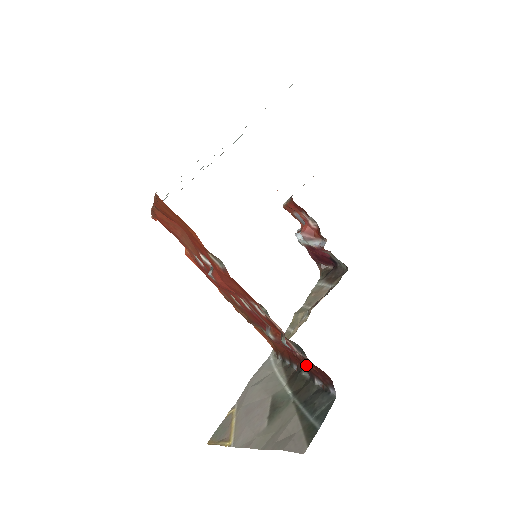
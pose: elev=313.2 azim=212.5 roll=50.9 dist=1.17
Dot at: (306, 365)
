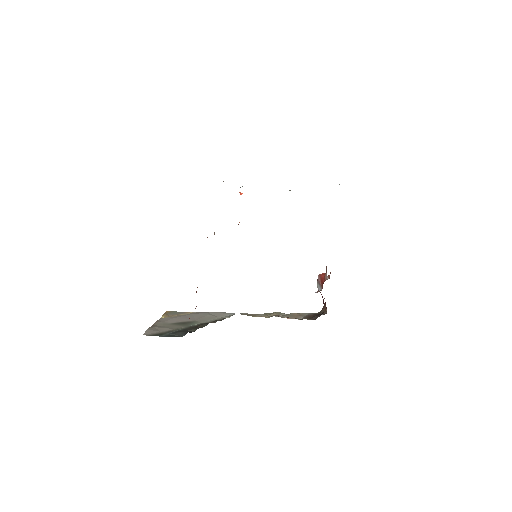
Dot at: occluded
